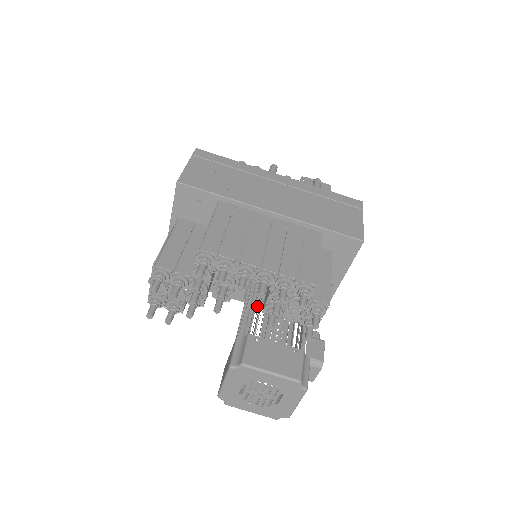
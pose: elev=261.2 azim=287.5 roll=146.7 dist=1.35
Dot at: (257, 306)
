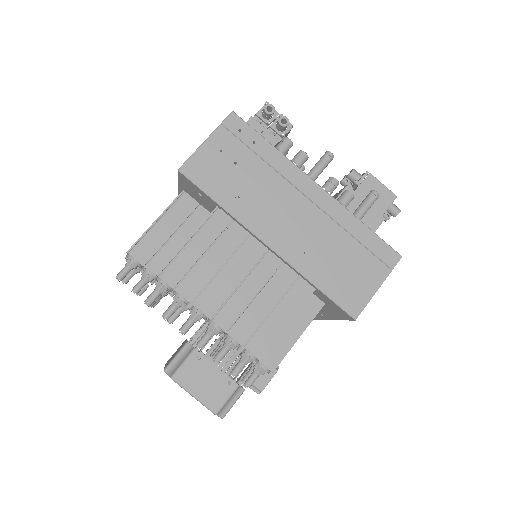
Dot at: occluded
